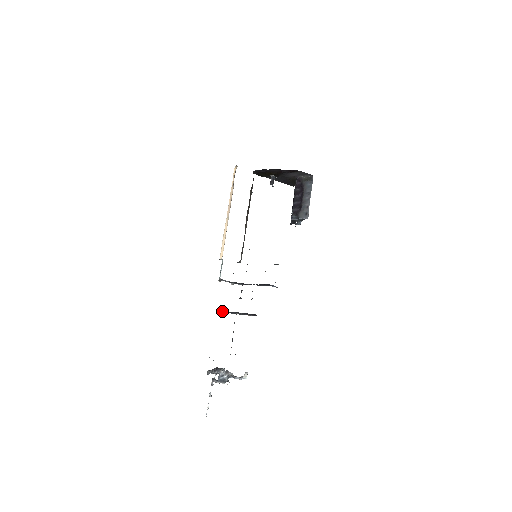
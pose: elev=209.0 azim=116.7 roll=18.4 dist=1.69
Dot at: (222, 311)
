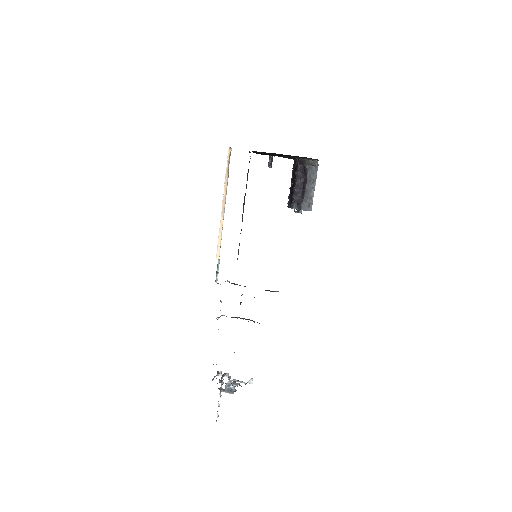
Dot at: (222, 315)
